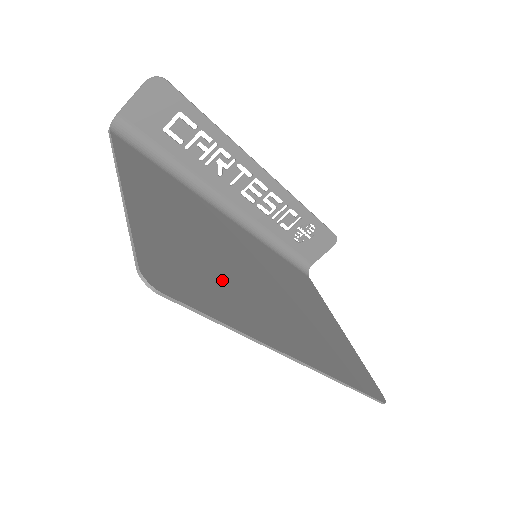
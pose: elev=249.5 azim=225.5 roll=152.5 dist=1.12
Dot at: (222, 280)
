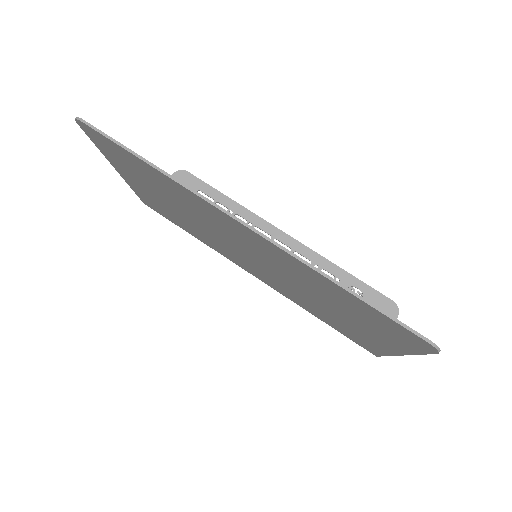
Dot at: occluded
